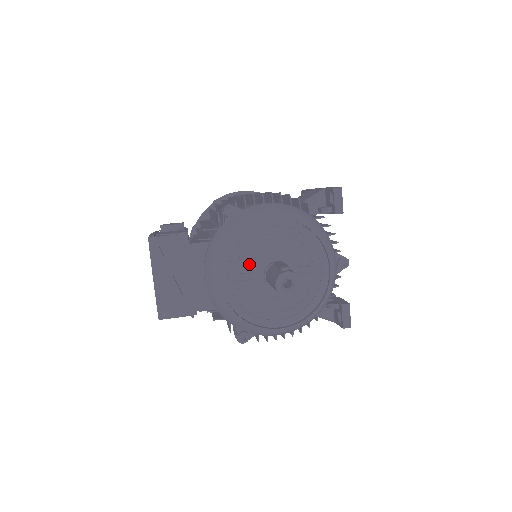
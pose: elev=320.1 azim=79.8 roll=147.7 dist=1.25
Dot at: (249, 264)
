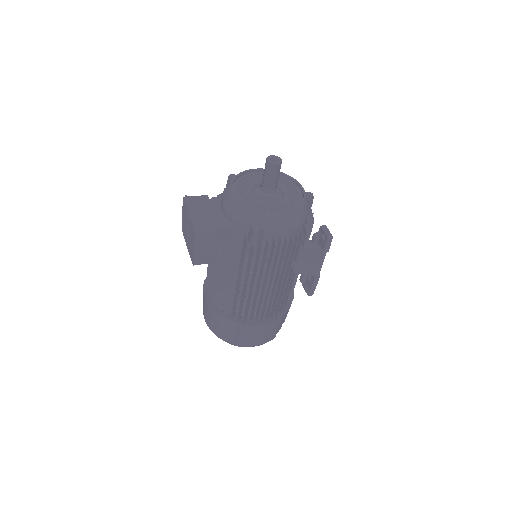
Dot at: (250, 190)
